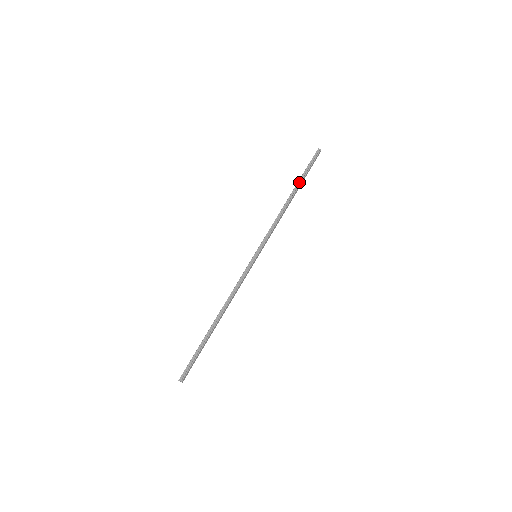
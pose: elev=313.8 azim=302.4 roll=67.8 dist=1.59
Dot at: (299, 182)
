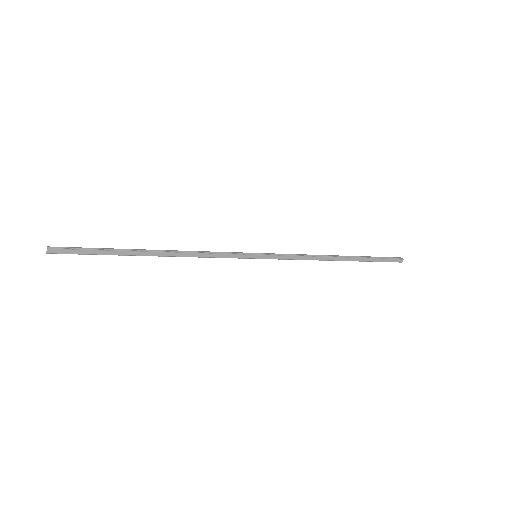
Dot at: (359, 257)
